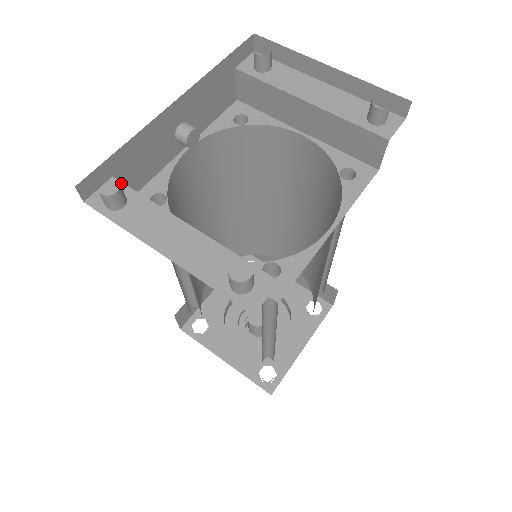
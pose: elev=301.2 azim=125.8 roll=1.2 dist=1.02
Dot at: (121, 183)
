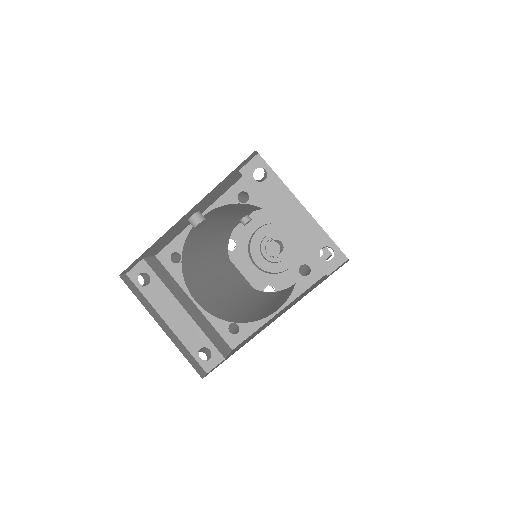
Dot at: (148, 265)
